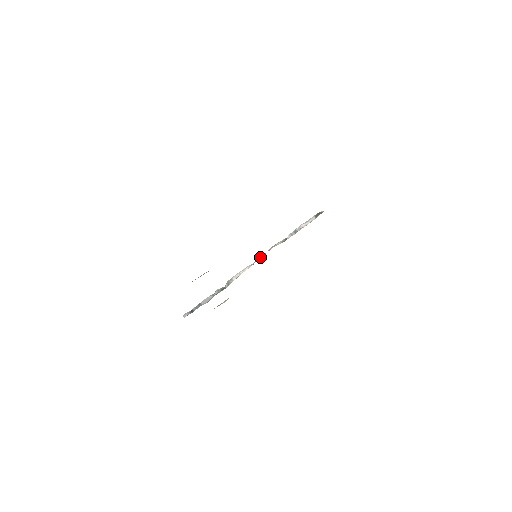
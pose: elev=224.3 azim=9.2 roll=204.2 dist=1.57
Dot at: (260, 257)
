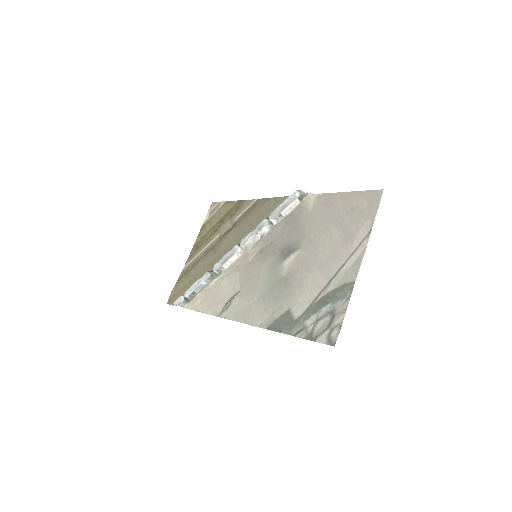
Dot at: (249, 246)
